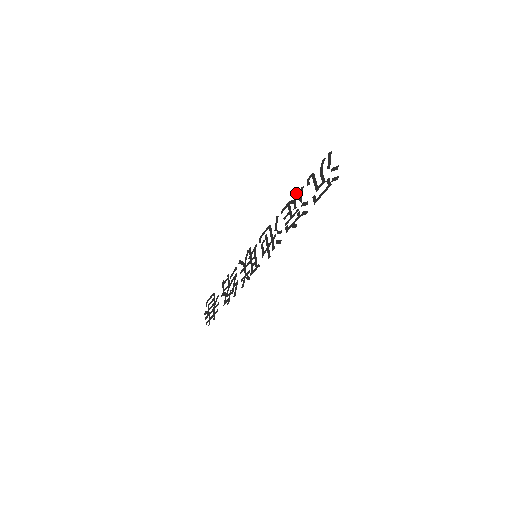
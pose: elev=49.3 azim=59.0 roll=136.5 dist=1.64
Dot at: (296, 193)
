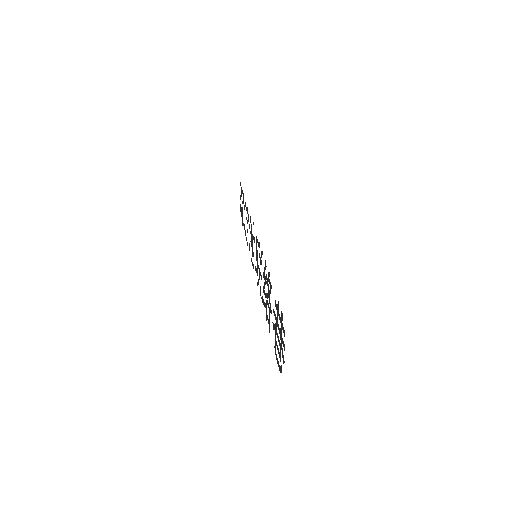
Dot at: (245, 235)
